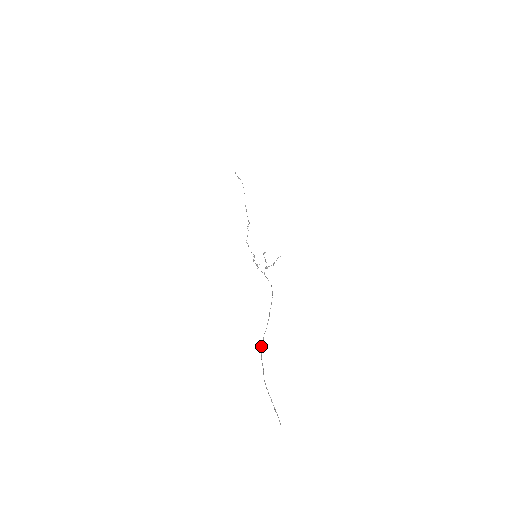
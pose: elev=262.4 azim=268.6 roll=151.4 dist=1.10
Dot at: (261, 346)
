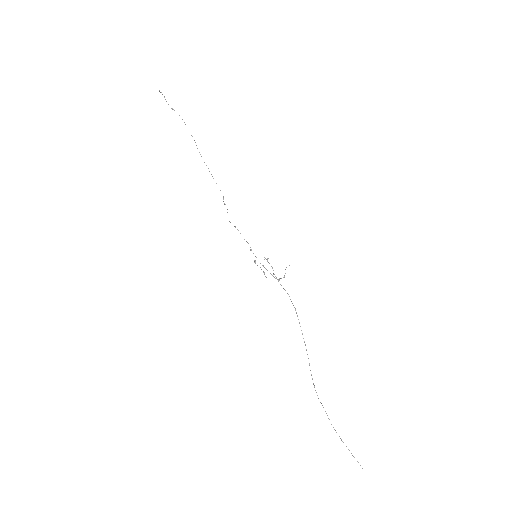
Dot at: (314, 387)
